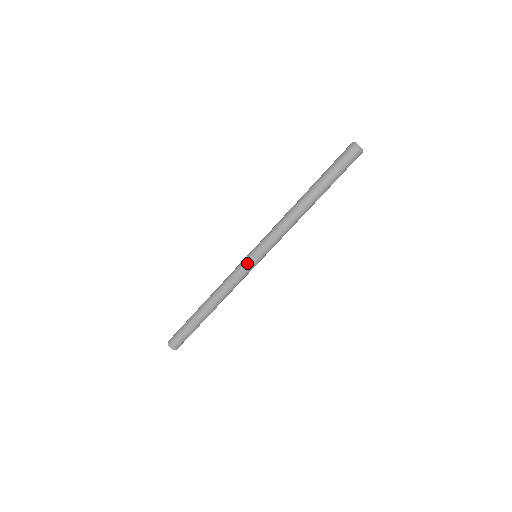
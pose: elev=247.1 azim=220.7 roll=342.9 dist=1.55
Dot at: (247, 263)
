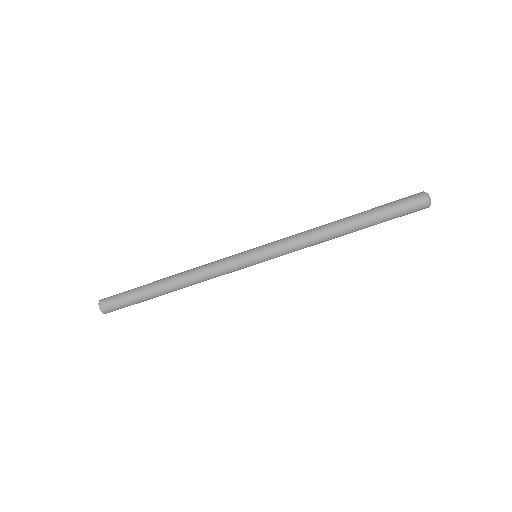
Dot at: (244, 262)
